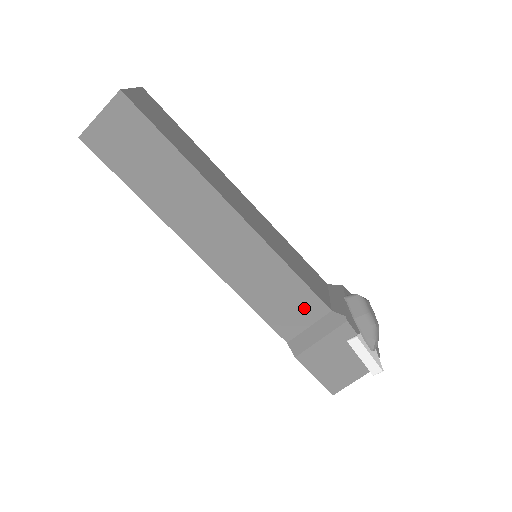
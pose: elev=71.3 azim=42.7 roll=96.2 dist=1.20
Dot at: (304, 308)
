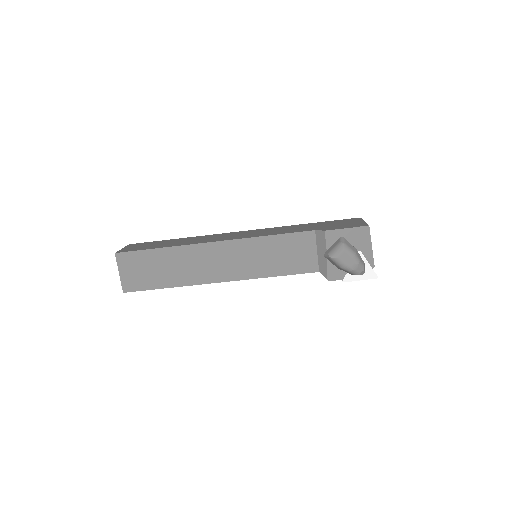
Dot at: occluded
